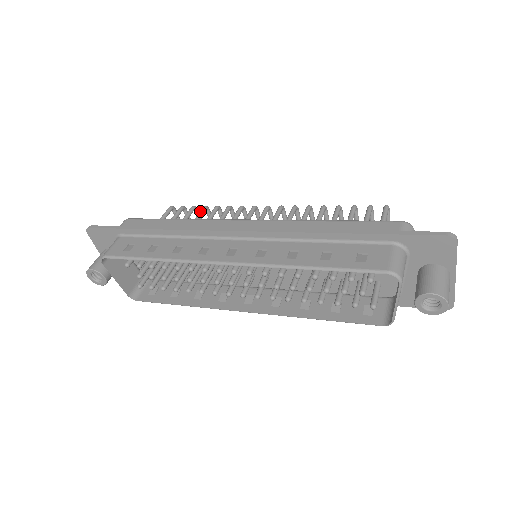
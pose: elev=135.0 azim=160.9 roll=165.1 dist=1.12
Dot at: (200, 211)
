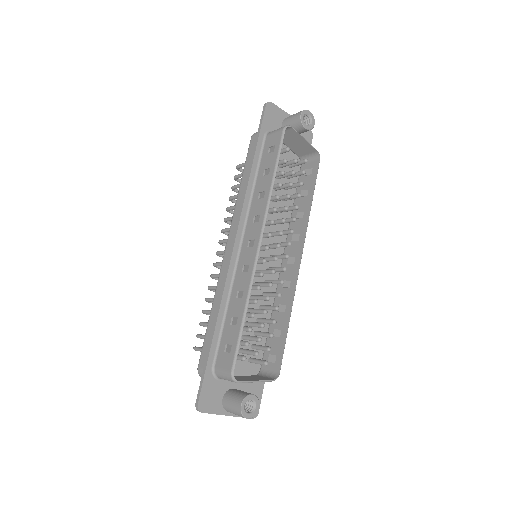
Dot at: (206, 312)
